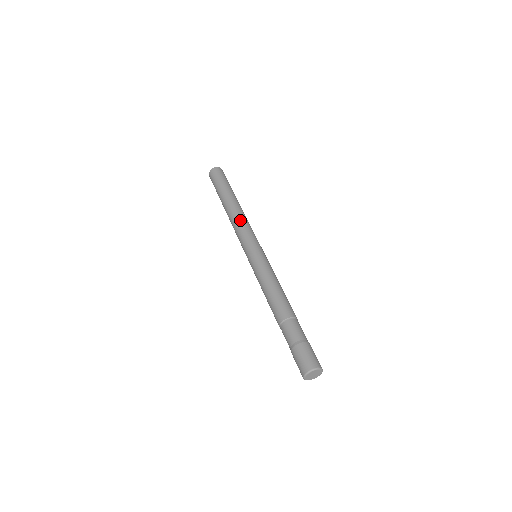
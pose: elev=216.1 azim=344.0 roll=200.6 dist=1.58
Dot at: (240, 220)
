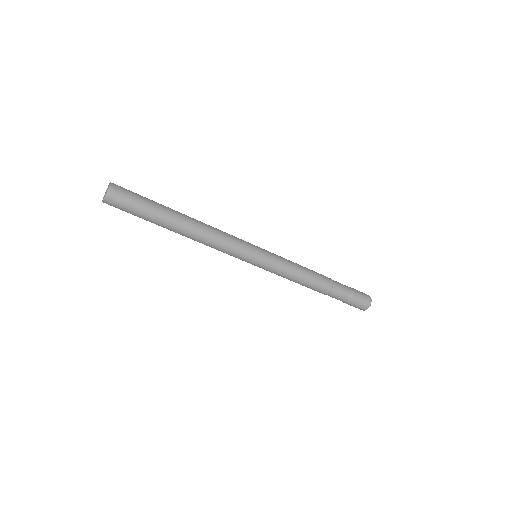
Dot at: (217, 233)
